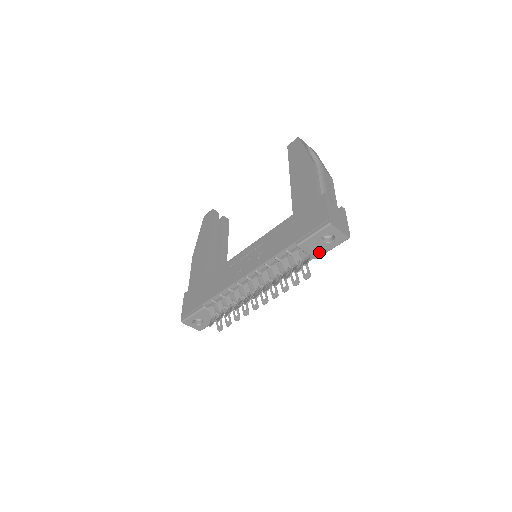
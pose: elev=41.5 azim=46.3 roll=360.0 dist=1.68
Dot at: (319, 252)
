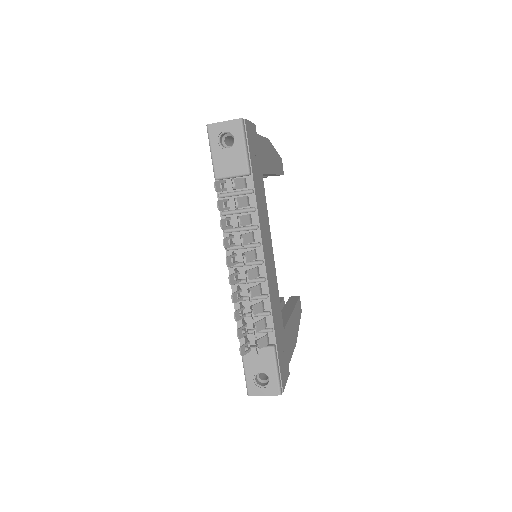
Dot at: (240, 163)
